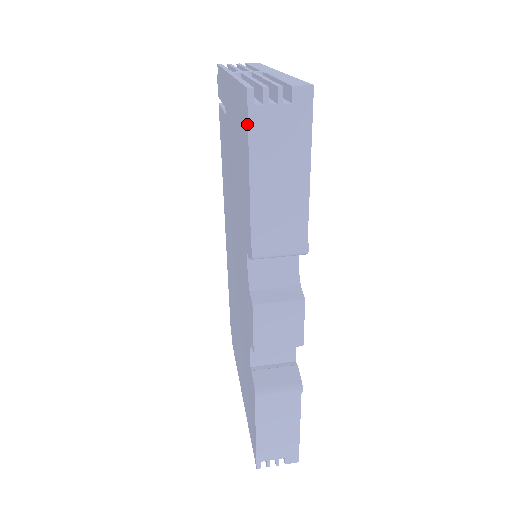
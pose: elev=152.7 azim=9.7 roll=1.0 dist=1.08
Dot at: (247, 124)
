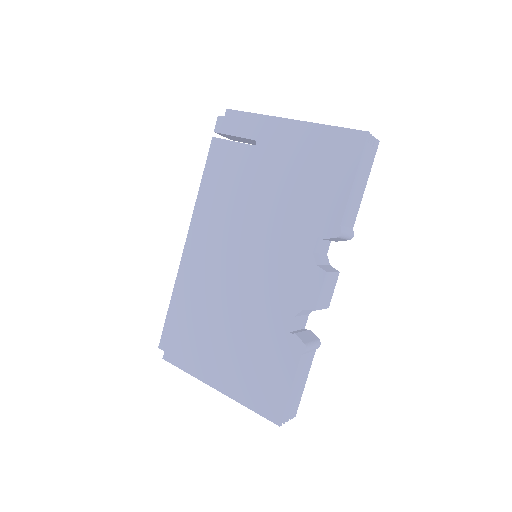
Dot at: (361, 151)
